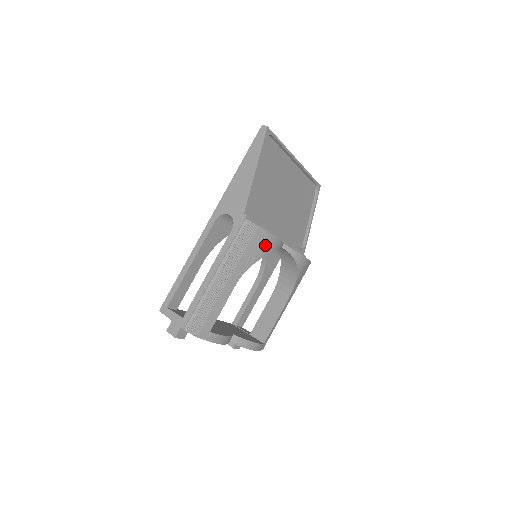
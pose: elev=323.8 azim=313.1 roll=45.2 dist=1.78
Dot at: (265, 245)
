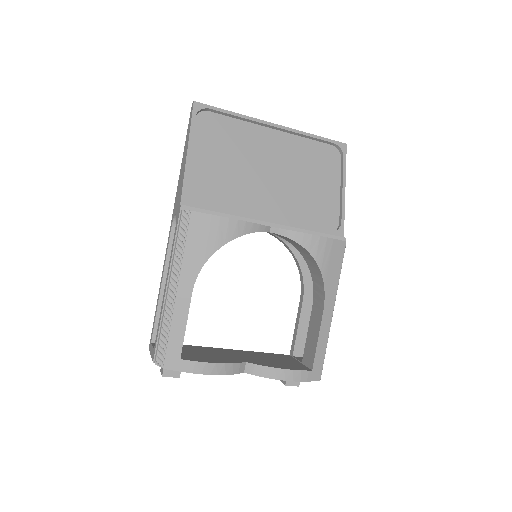
Dot at: (215, 232)
